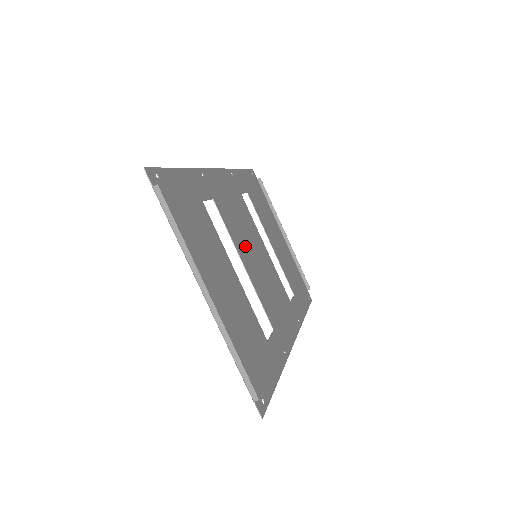
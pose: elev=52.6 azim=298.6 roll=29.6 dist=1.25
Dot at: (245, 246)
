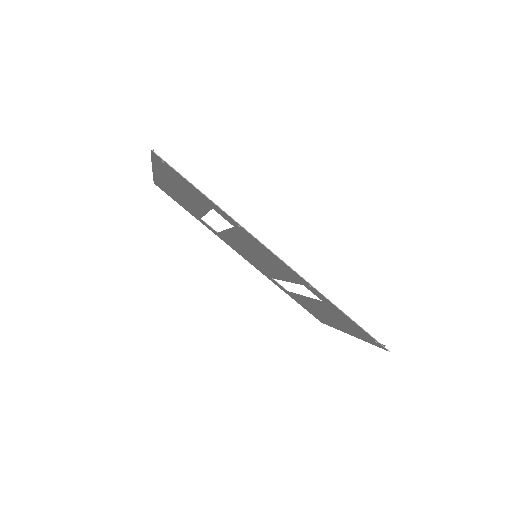
Dot at: (241, 246)
